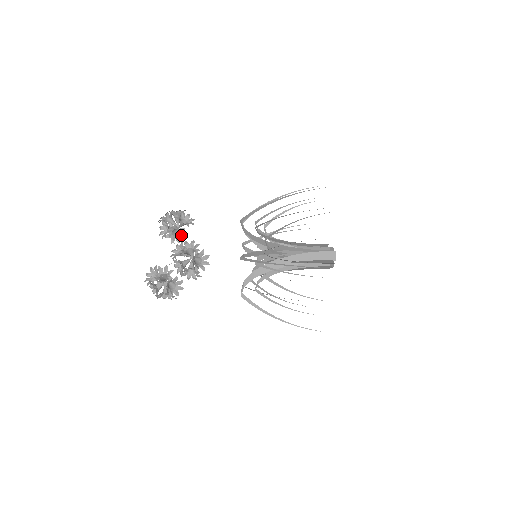
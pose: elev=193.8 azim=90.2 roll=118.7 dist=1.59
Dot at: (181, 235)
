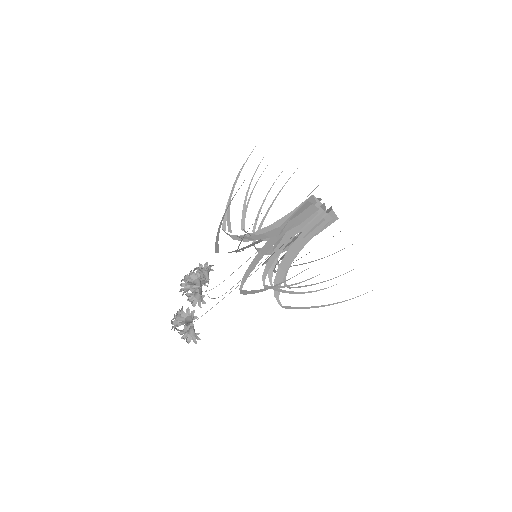
Dot at: occluded
